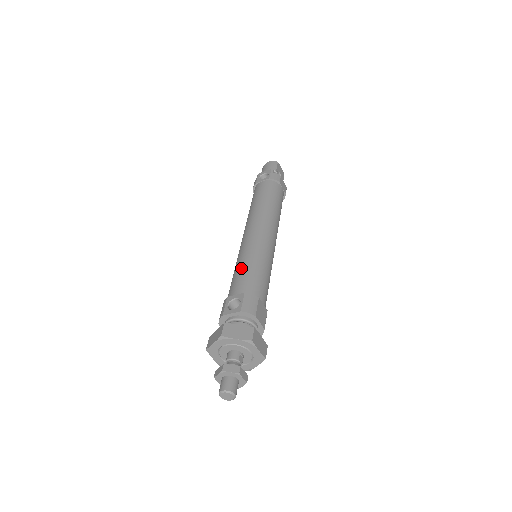
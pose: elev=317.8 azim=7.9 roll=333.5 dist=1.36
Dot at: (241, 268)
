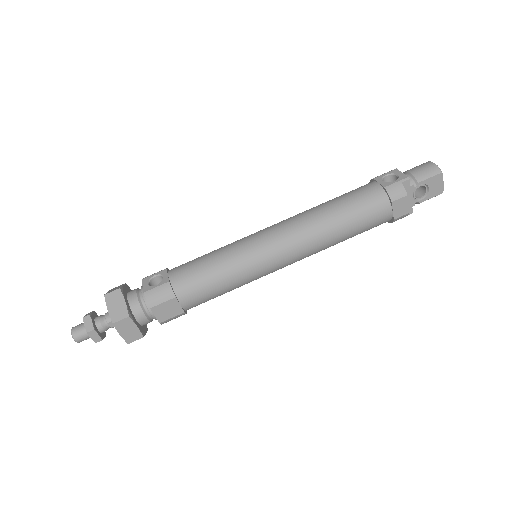
Dot at: (208, 256)
